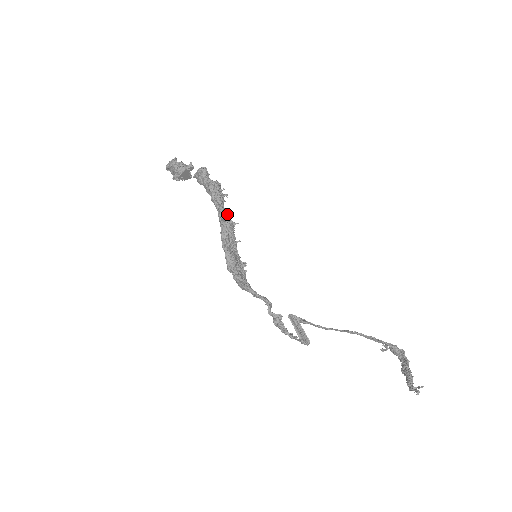
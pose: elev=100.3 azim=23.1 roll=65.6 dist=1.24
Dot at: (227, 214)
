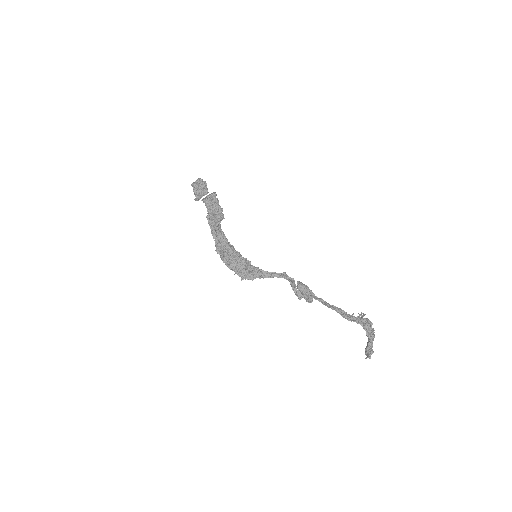
Dot at: (216, 250)
